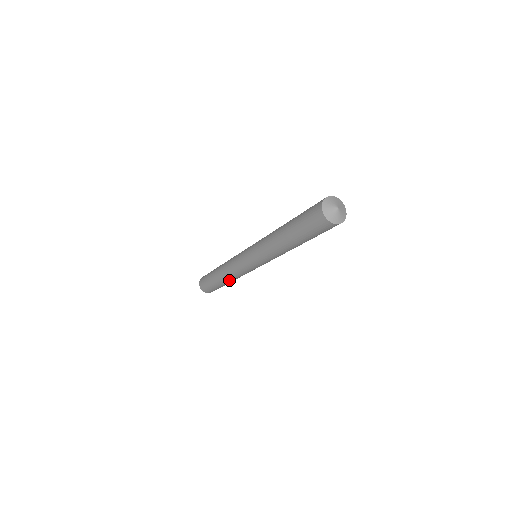
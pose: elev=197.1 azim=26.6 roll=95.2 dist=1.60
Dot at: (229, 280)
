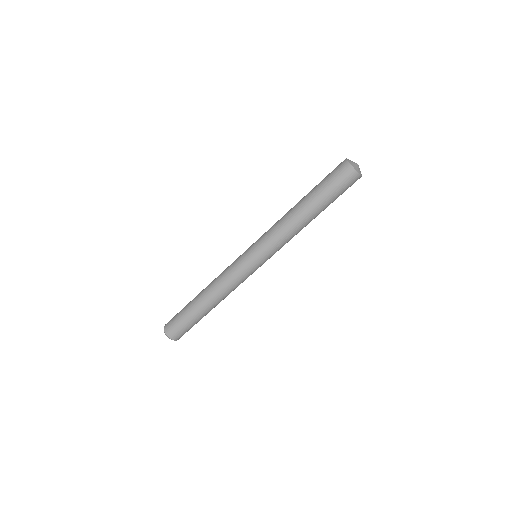
Dot at: (219, 302)
